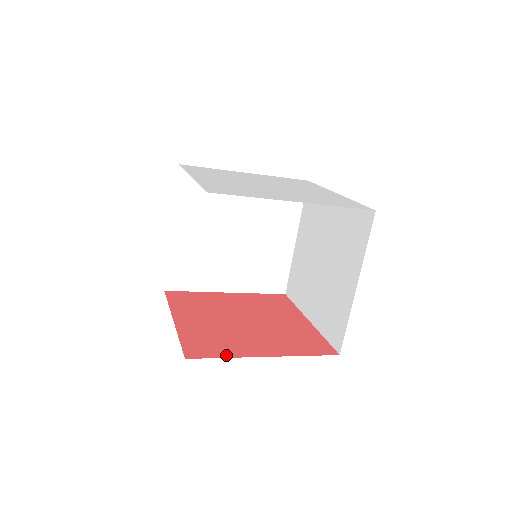
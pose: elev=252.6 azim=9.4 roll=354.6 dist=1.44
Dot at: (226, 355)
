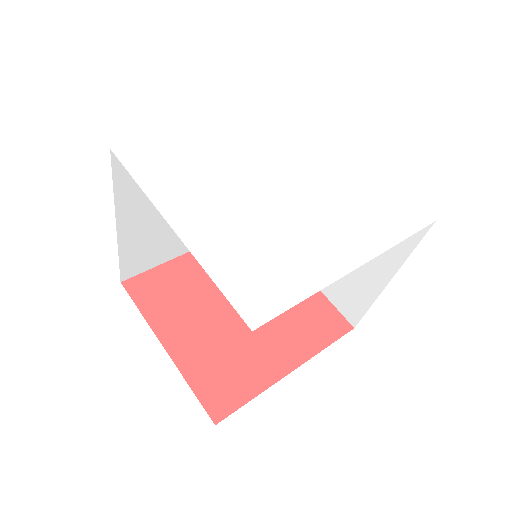
Dot at: (252, 393)
